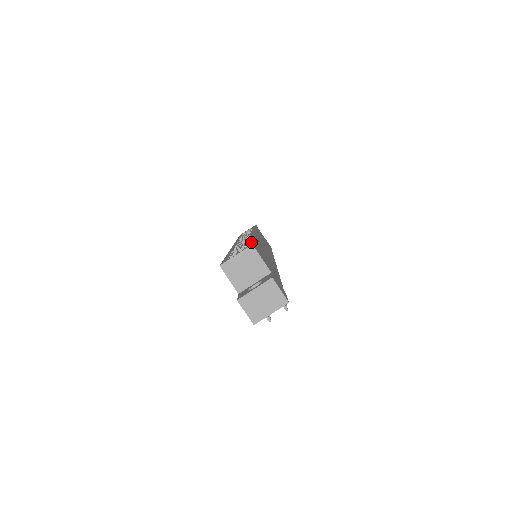
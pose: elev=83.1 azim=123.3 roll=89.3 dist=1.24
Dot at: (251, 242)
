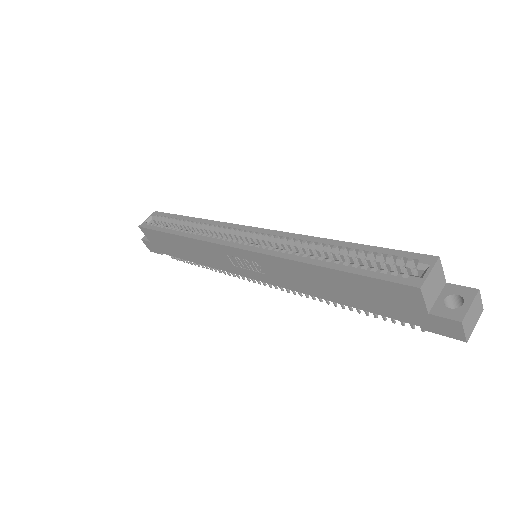
Dot at: (405, 252)
